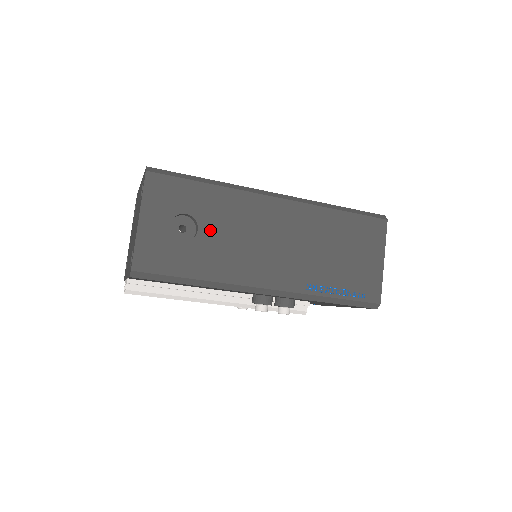
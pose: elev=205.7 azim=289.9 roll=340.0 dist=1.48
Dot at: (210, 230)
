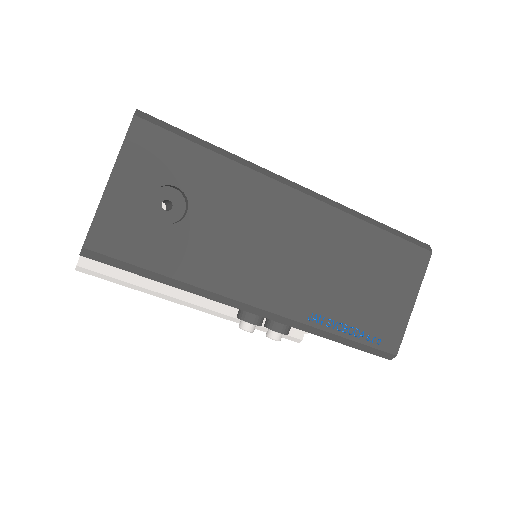
Dot at: (203, 216)
